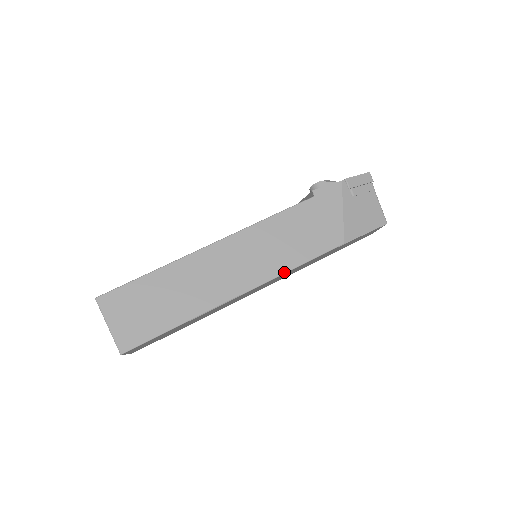
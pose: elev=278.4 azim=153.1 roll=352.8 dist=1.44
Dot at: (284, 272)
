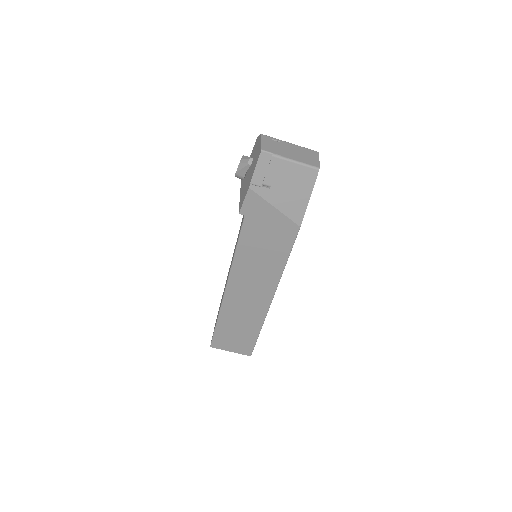
Dot at: (281, 273)
